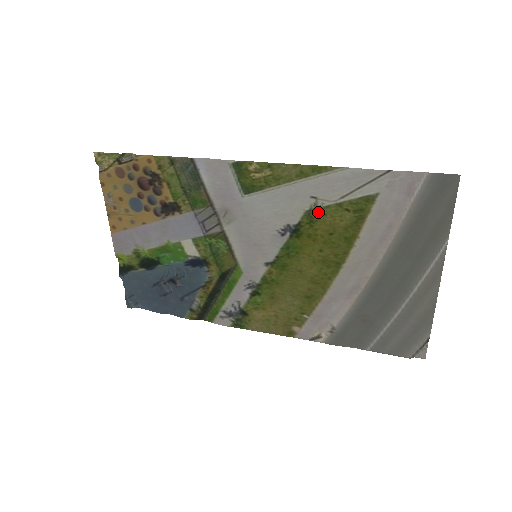
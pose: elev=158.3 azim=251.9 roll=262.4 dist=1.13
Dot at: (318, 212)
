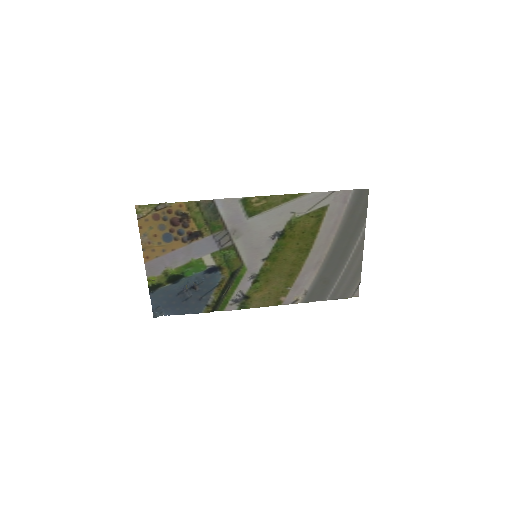
Dot at: (295, 221)
